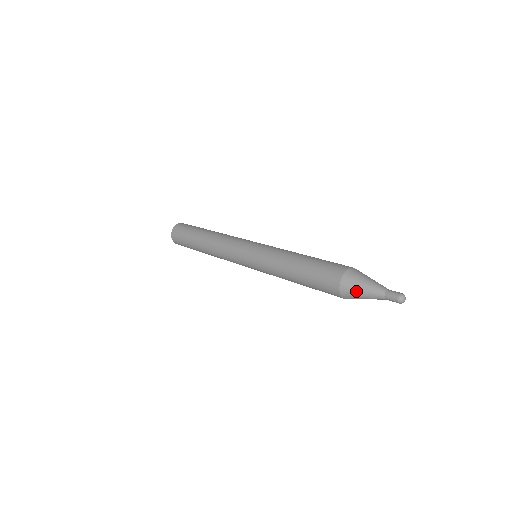
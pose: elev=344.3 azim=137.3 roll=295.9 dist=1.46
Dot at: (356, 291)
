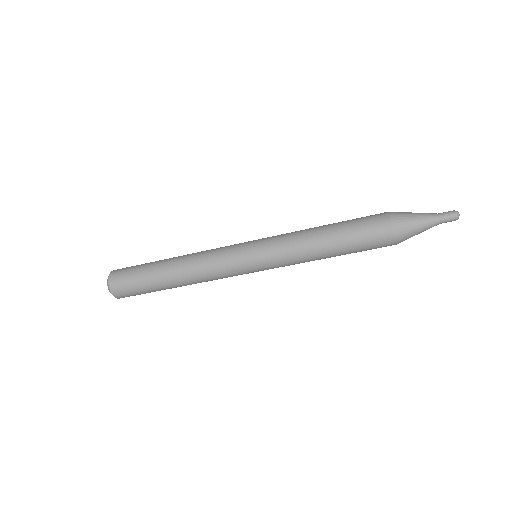
Dot at: (411, 224)
